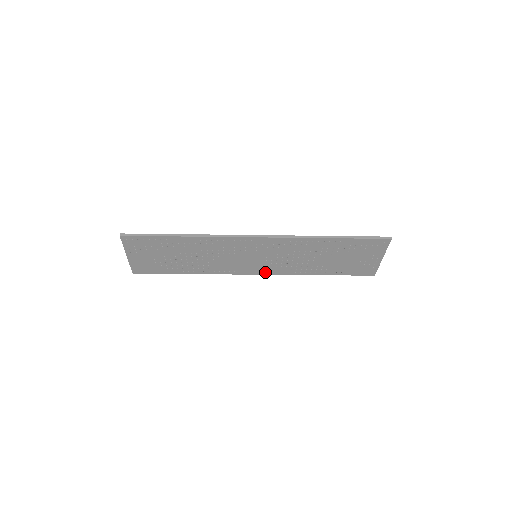
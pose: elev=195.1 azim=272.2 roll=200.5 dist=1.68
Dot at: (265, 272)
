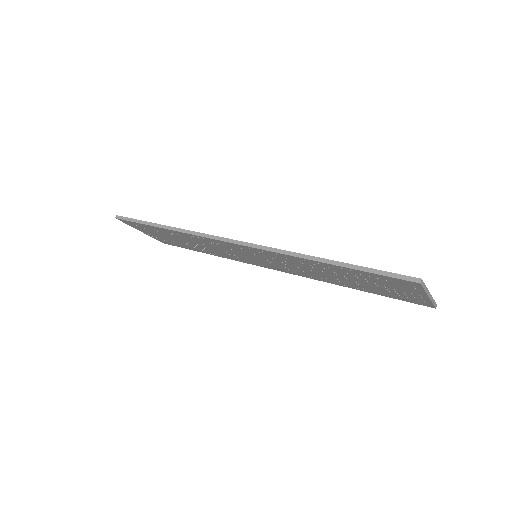
Dot at: (282, 270)
